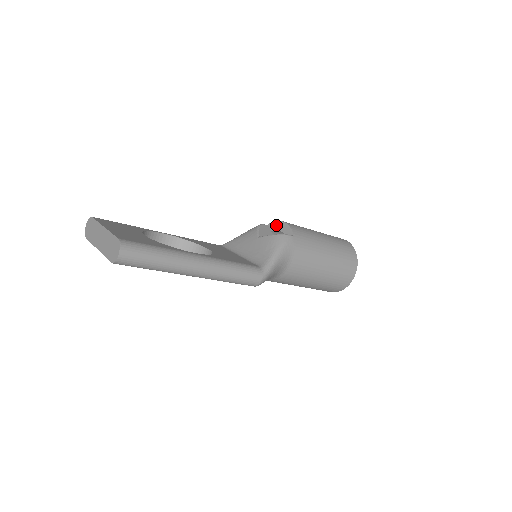
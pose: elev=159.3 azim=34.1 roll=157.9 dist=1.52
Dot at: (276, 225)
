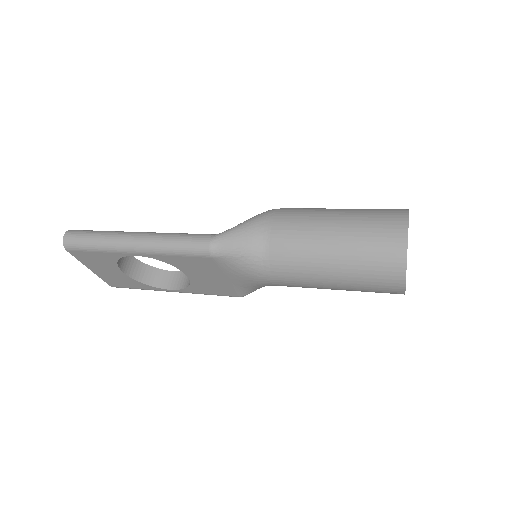
Dot at: occluded
